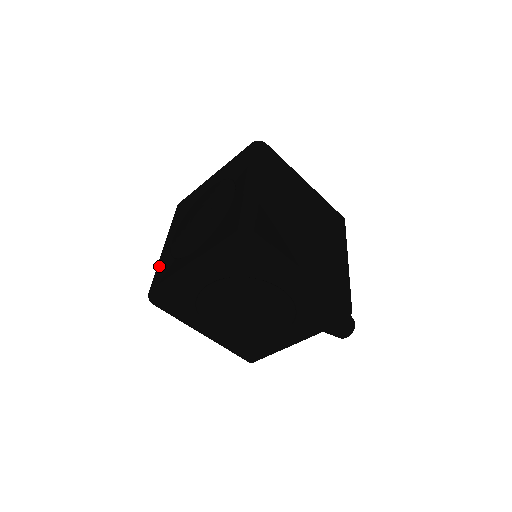
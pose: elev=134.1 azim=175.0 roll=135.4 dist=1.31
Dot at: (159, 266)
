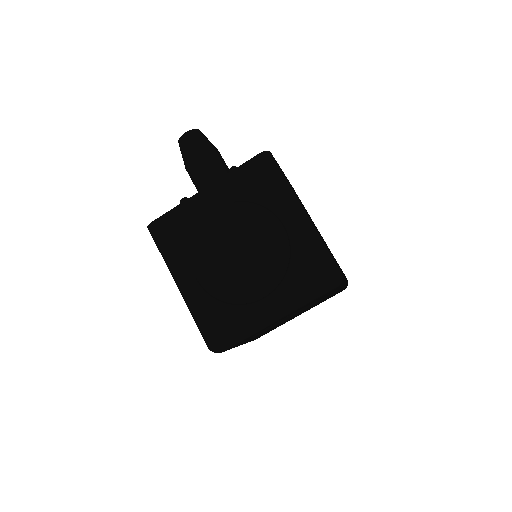
Dot at: (202, 313)
